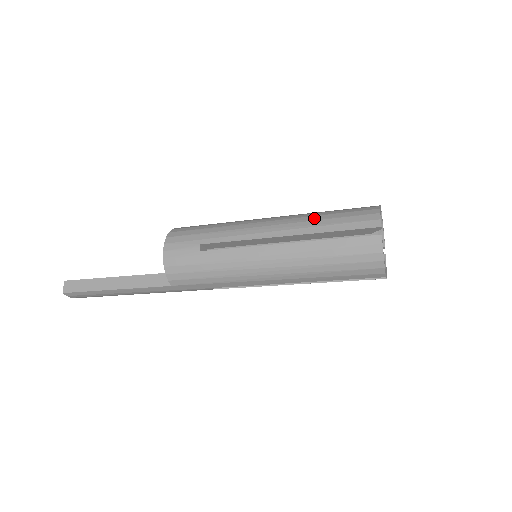
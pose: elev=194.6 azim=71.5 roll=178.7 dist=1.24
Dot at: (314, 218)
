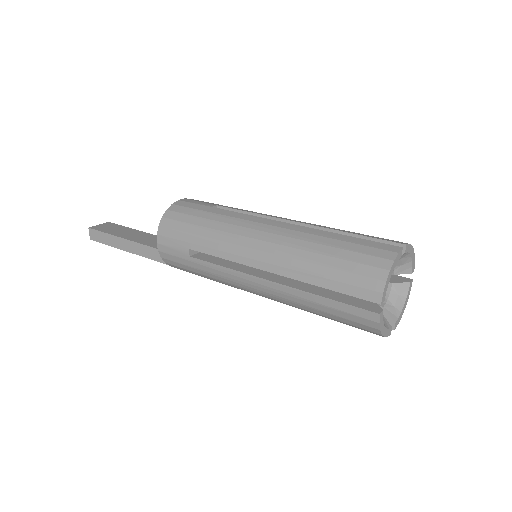
Dot at: (307, 257)
